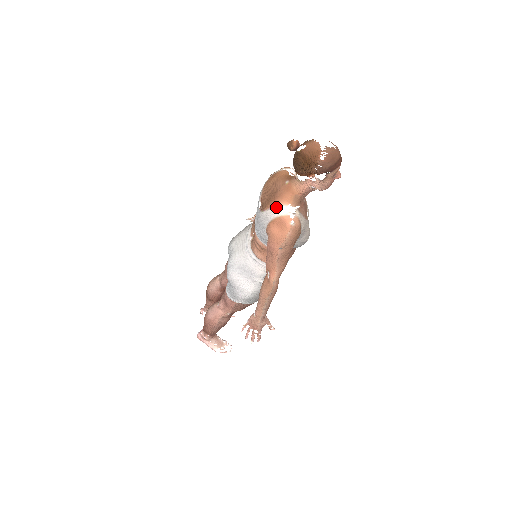
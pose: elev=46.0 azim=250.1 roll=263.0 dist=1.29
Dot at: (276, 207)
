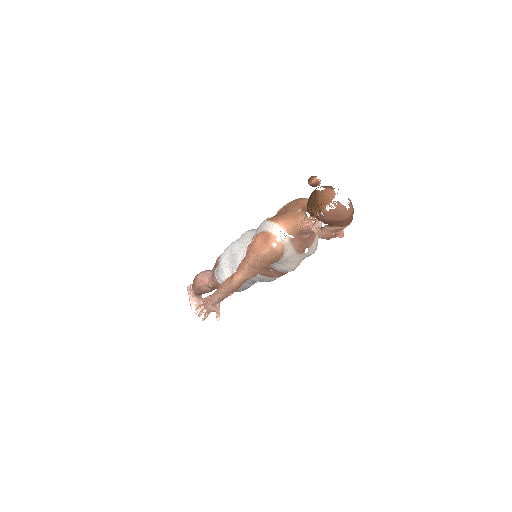
Dot at: (273, 223)
